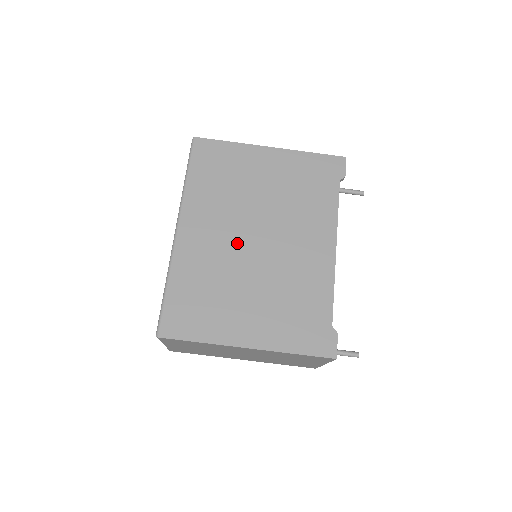
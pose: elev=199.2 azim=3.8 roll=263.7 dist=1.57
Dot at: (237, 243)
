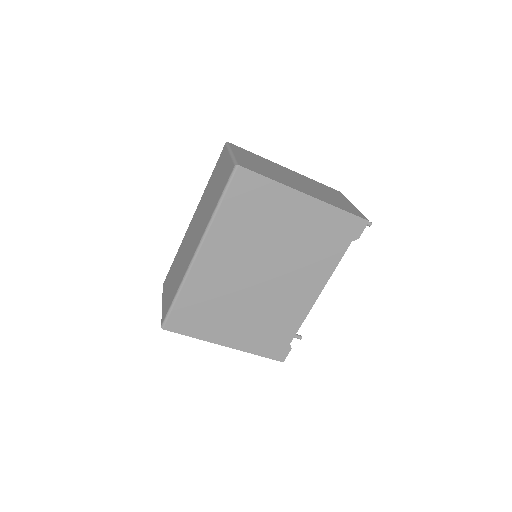
Dot at: (244, 275)
